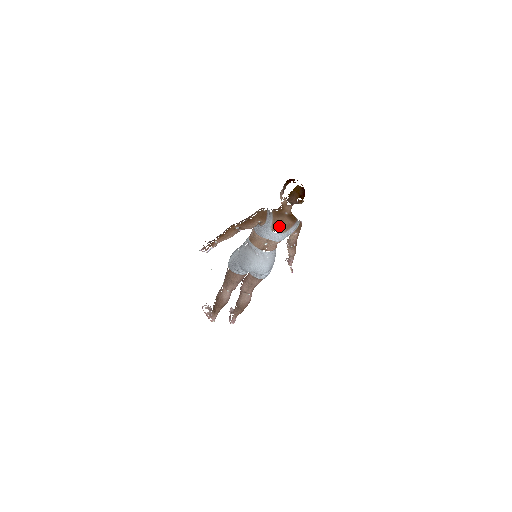
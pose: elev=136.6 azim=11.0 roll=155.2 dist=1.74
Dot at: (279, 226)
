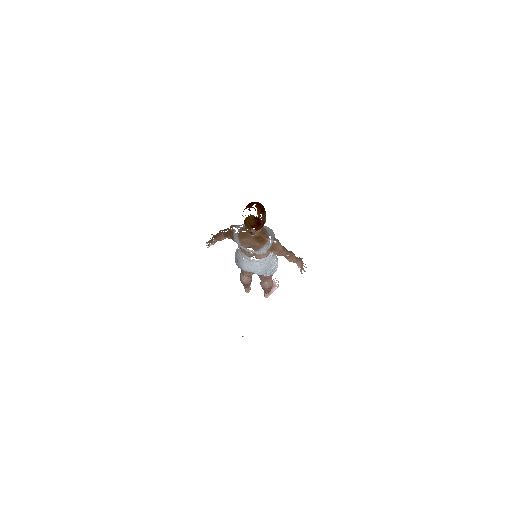
Dot at: (250, 245)
